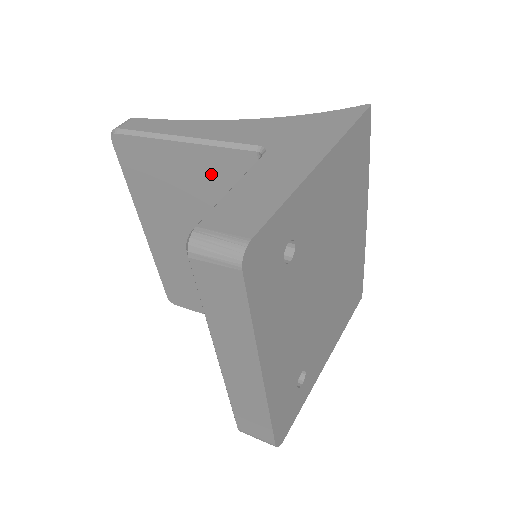
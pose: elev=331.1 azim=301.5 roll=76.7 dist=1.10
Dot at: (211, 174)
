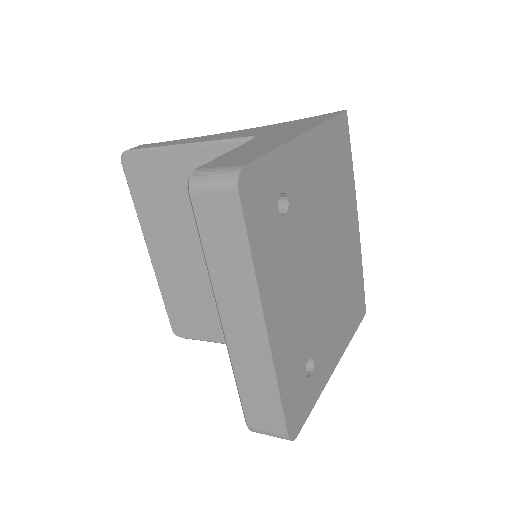
Dot at: occluded
